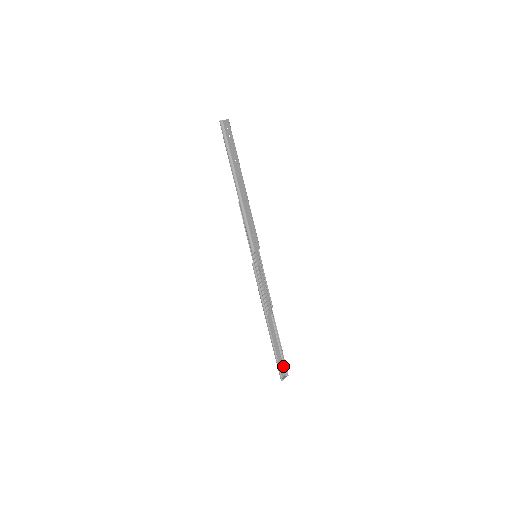
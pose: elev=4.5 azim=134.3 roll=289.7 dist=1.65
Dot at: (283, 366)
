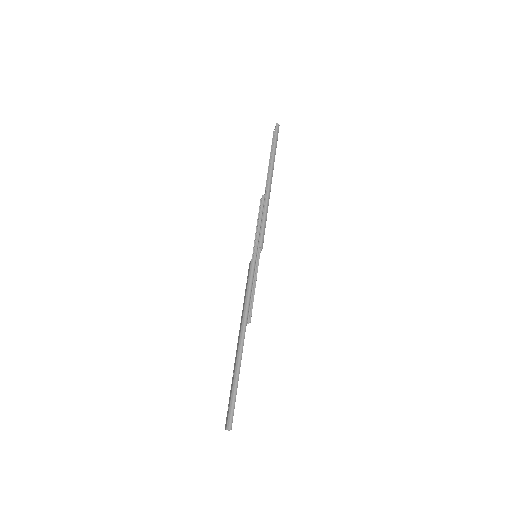
Dot at: occluded
